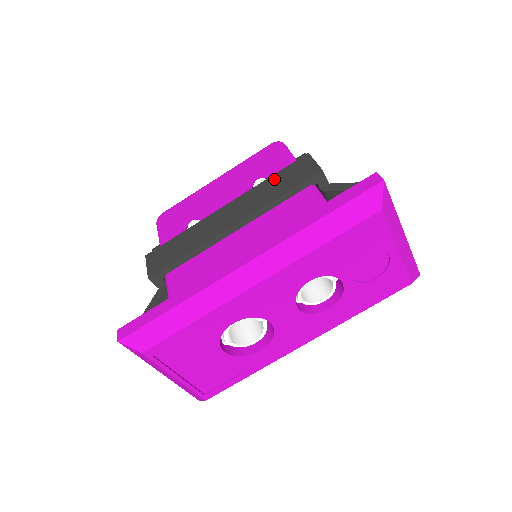
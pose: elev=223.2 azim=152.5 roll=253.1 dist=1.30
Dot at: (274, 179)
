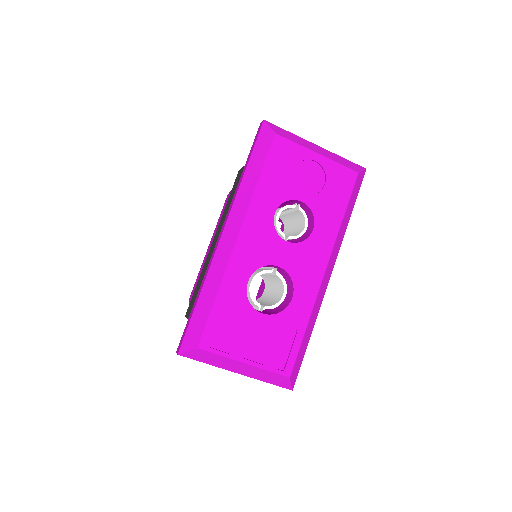
Dot at: (229, 200)
